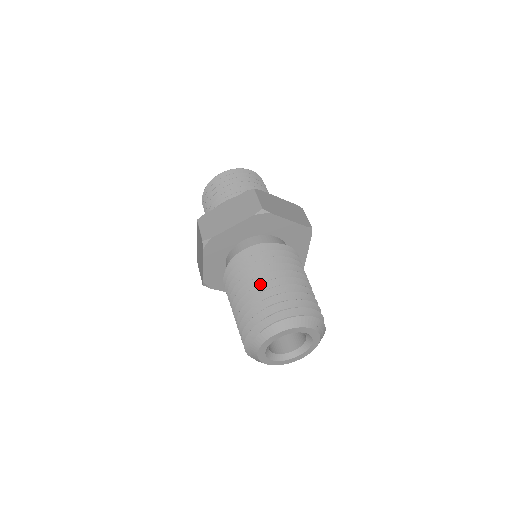
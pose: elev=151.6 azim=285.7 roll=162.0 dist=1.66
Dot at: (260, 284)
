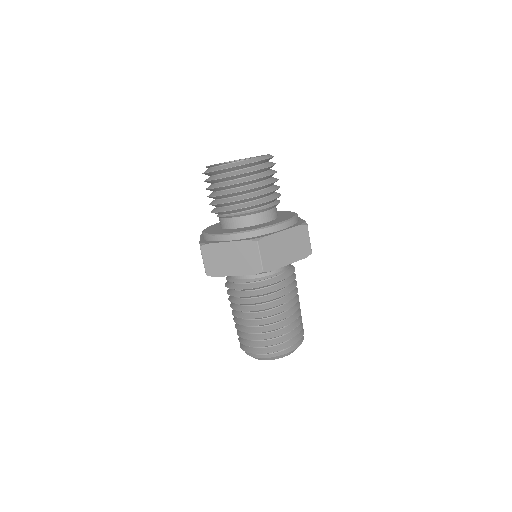
Dot at: occluded
